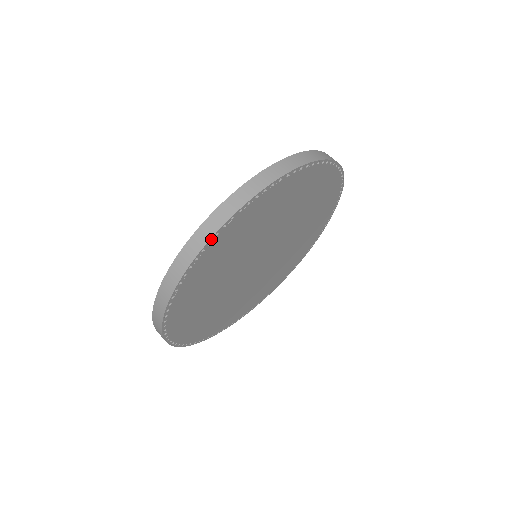
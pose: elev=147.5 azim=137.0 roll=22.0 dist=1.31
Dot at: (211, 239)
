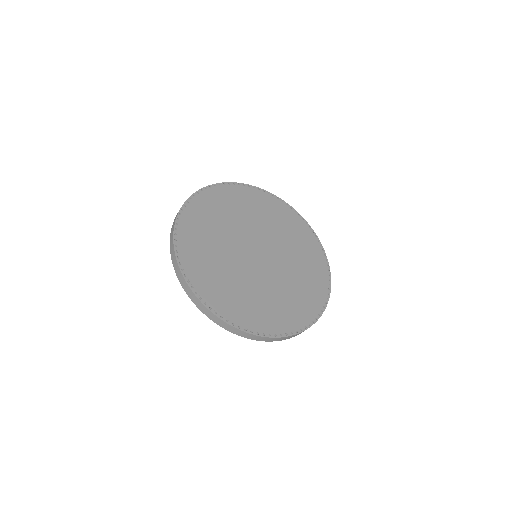
Dot at: (191, 197)
